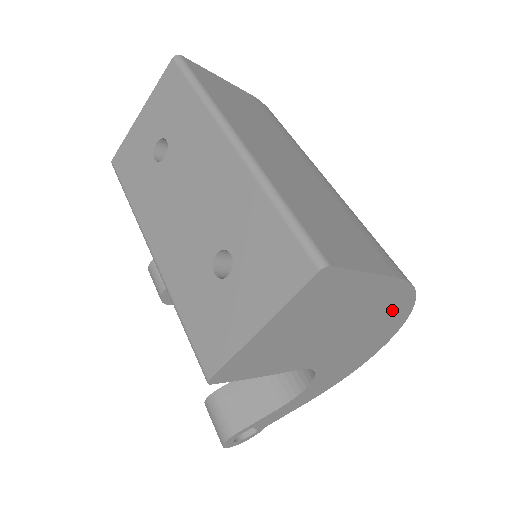
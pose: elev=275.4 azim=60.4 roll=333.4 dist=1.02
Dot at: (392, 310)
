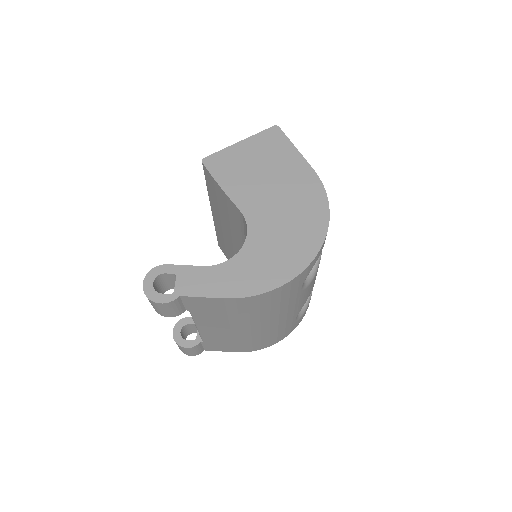
Dot at: (311, 206)
